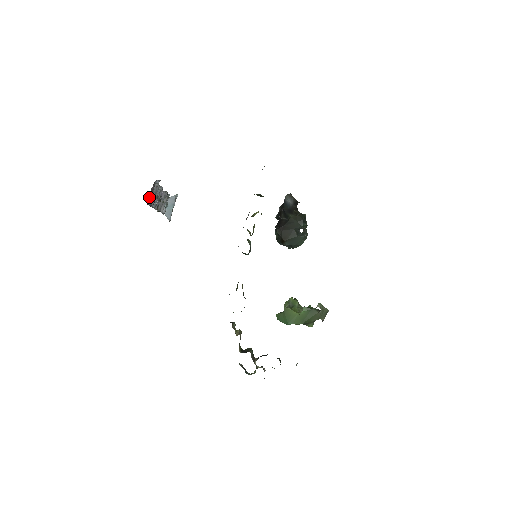
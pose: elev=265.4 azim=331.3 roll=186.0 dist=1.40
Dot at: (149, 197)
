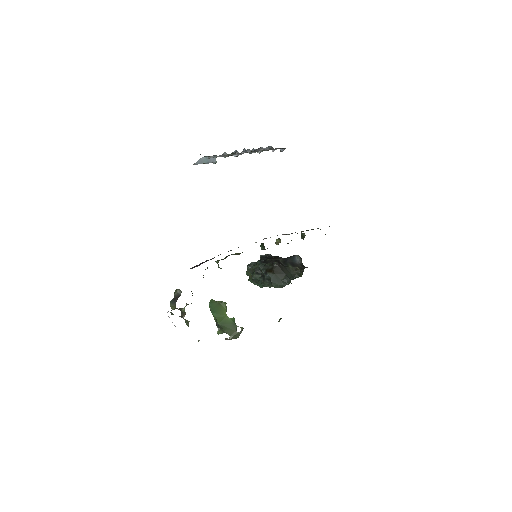
Dot at: occluded
